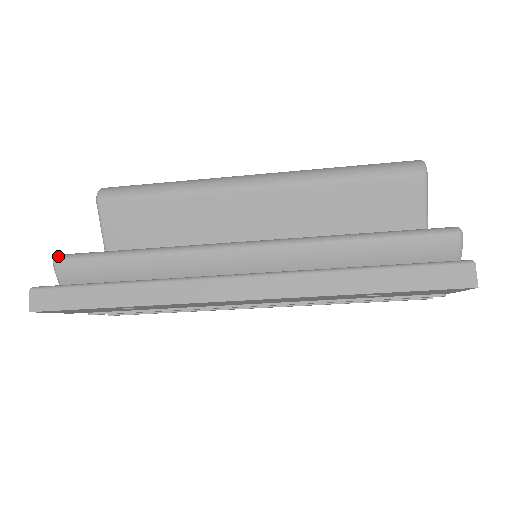
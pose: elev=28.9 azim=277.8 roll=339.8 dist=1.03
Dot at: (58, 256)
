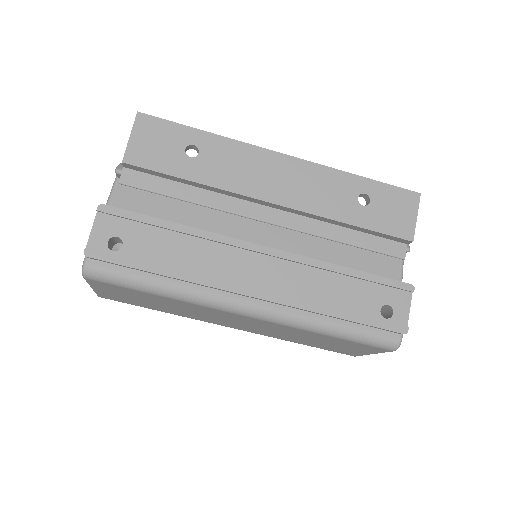
Dot at: occluded
